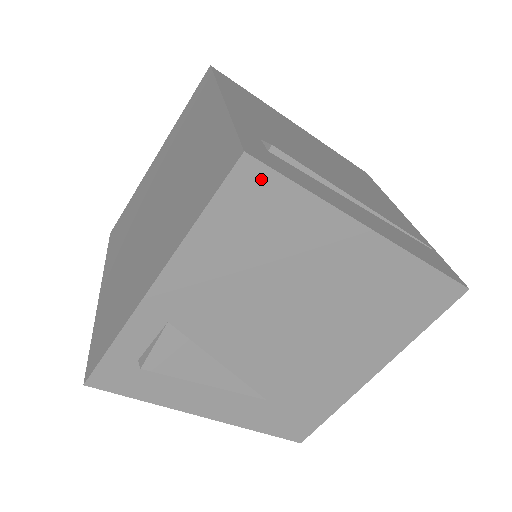
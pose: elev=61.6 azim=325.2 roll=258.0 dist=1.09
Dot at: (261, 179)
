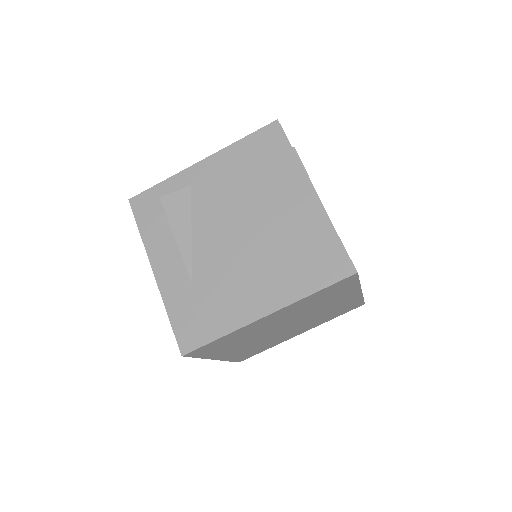
Dot at: (277, 134)
